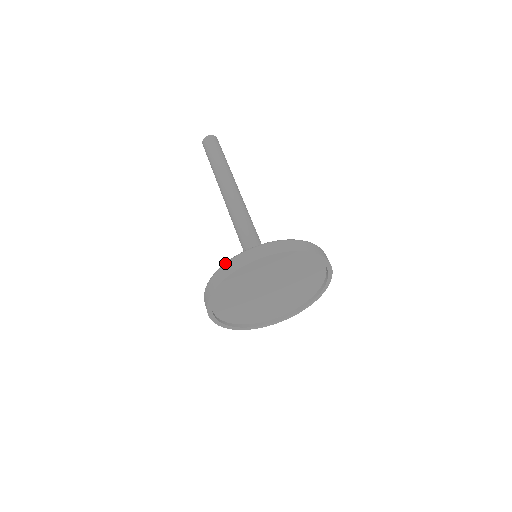
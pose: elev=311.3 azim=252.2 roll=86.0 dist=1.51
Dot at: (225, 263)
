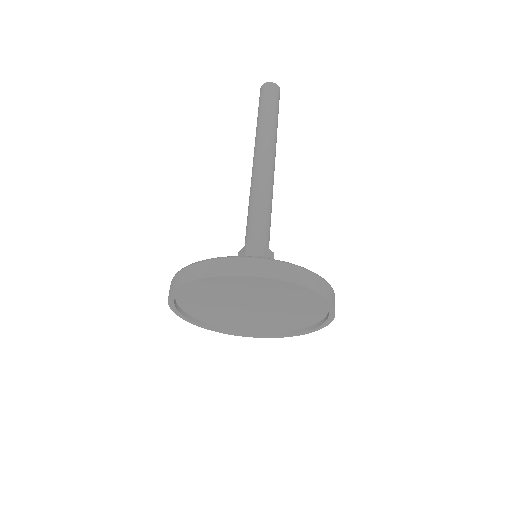
Dot at: (189, 265)
